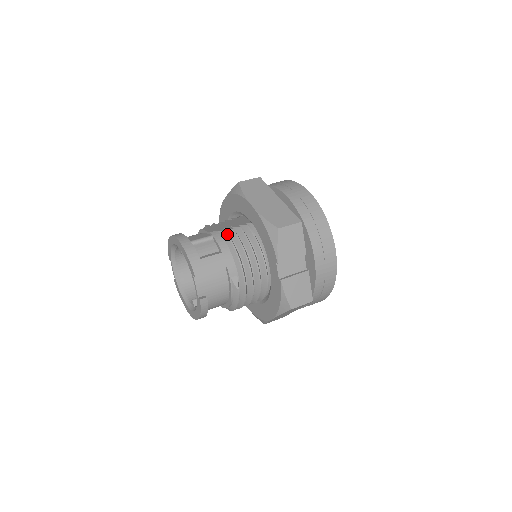
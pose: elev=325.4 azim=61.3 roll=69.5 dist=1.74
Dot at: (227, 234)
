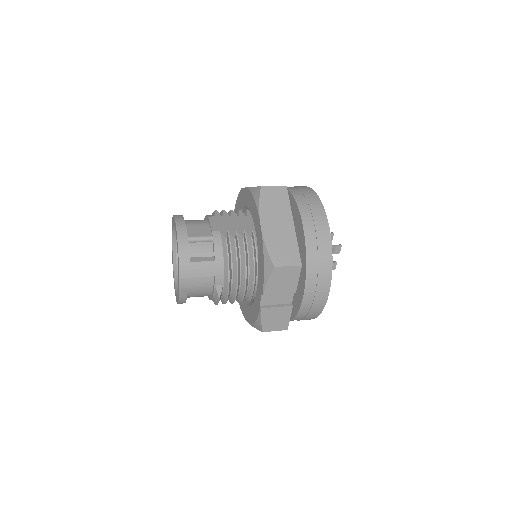
Dot at: (227, 243)
